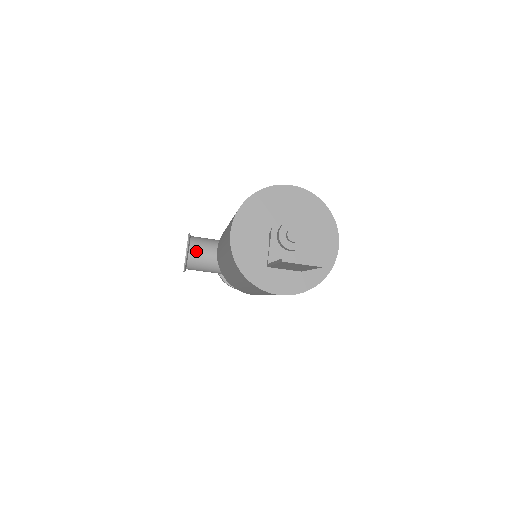
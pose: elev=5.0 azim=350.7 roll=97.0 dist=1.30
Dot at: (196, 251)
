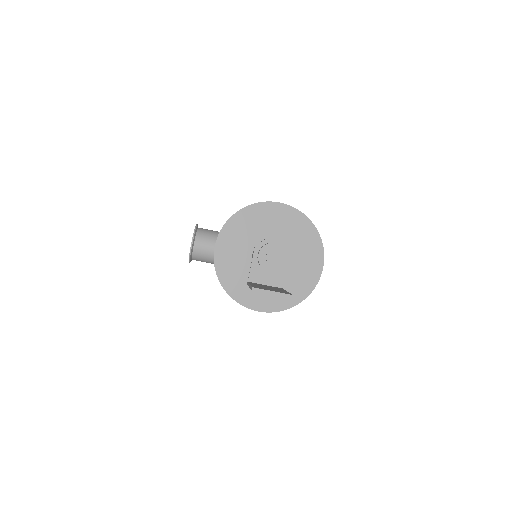
Dot at: (201, 244)
